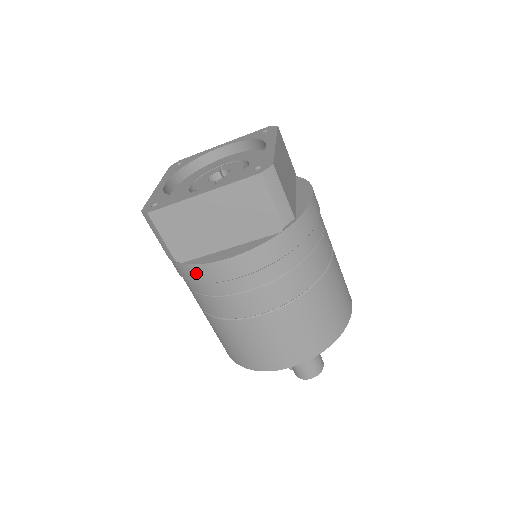
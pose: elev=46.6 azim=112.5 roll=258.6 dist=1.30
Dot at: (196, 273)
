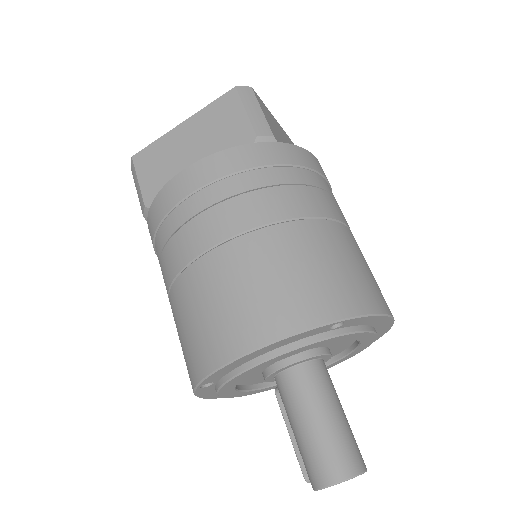
Dot at: (158, 207)
